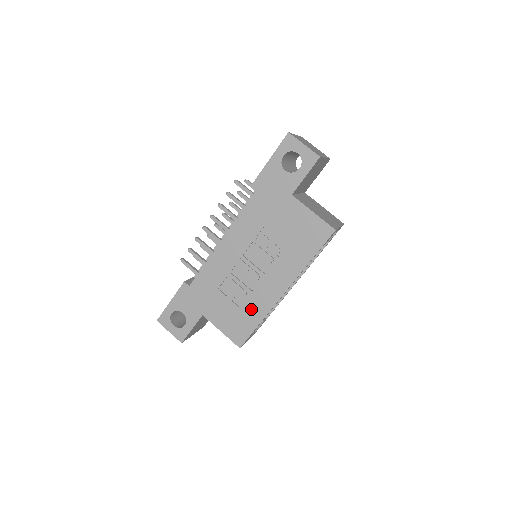
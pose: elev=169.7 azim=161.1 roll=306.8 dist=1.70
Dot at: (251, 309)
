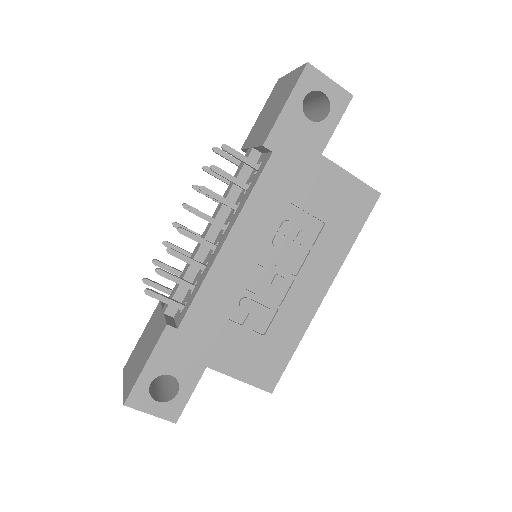
Dot at: (282, 332)
